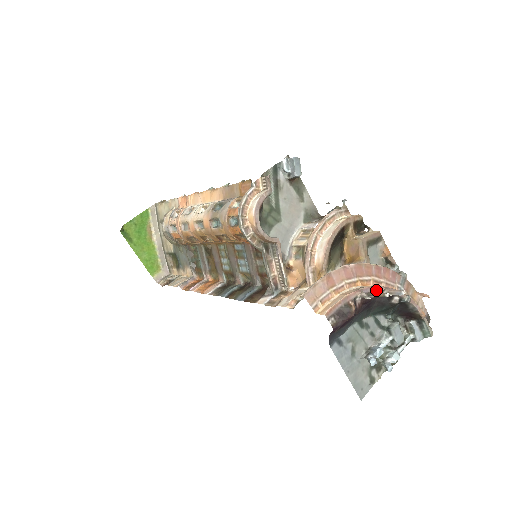
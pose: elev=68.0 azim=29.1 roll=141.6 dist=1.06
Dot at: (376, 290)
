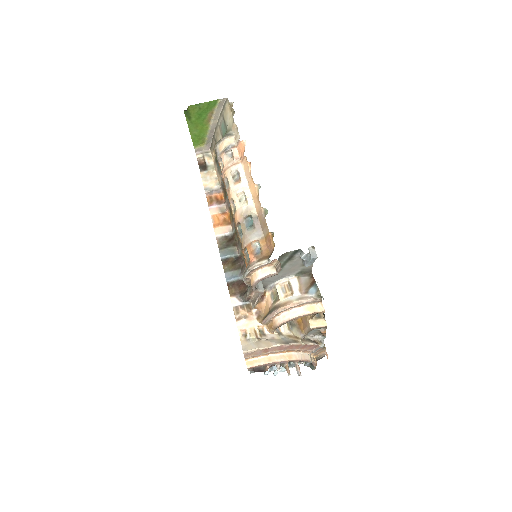
Dot at: (291, 361)
